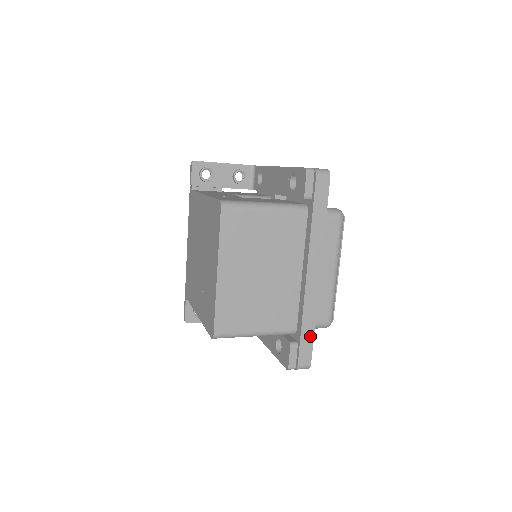
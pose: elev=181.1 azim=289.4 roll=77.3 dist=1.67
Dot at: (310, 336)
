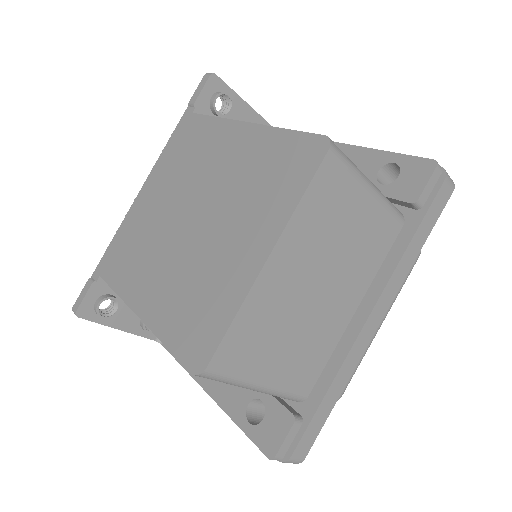
Dot at: (326, 413)
